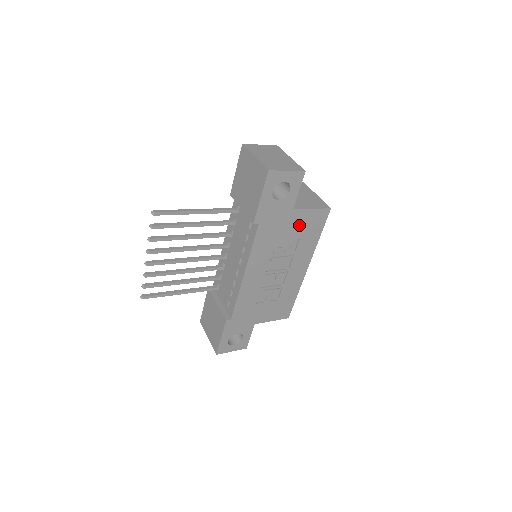
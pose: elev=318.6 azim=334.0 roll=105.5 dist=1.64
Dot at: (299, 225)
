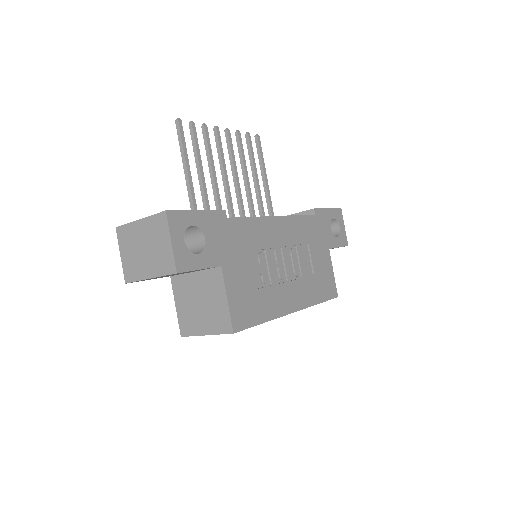
Dot at: (322, 266)
